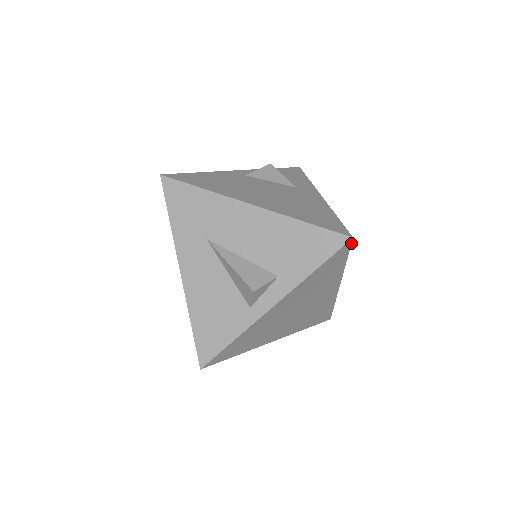
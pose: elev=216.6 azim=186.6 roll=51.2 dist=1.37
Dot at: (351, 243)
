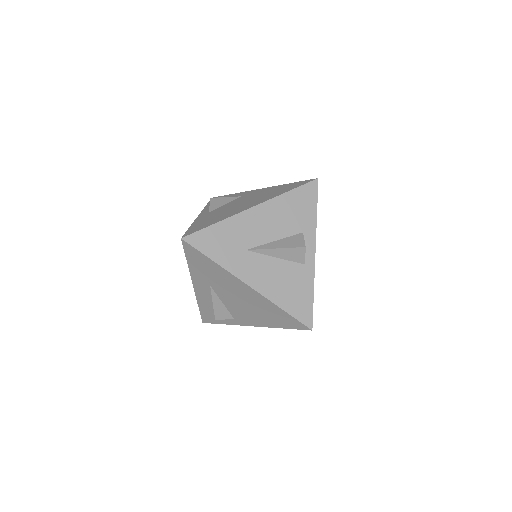
Dot at: occluded
